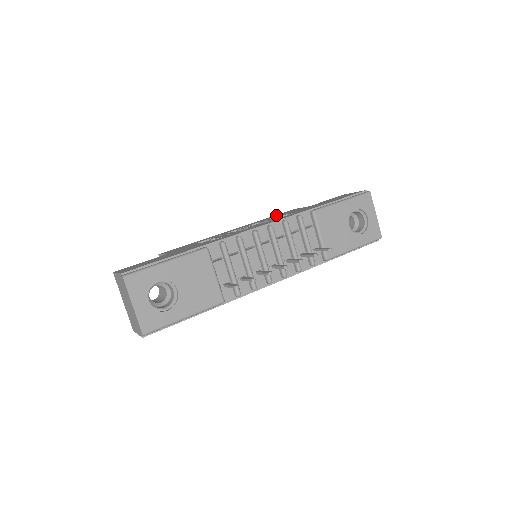
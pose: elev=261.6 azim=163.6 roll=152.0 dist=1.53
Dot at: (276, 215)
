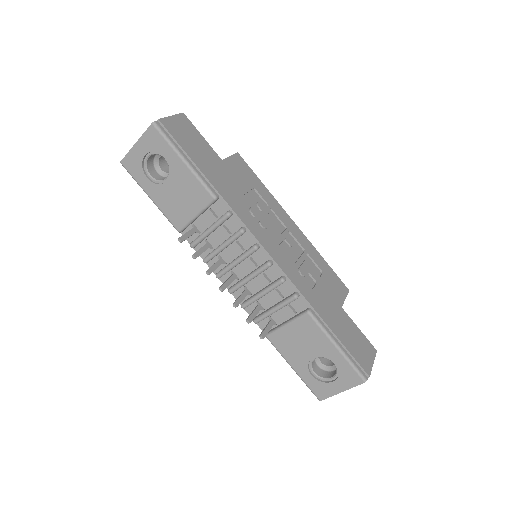
Dot at: (329, 270)
